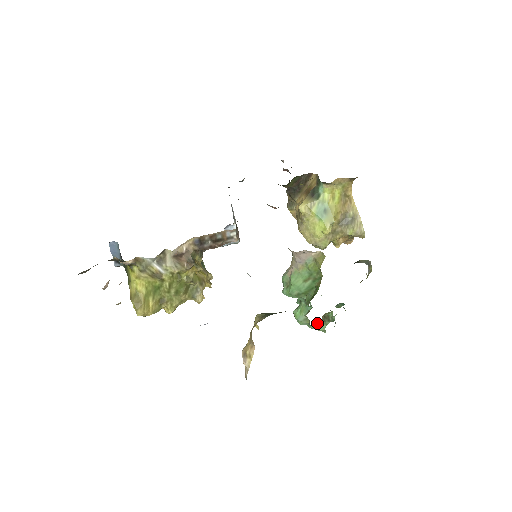
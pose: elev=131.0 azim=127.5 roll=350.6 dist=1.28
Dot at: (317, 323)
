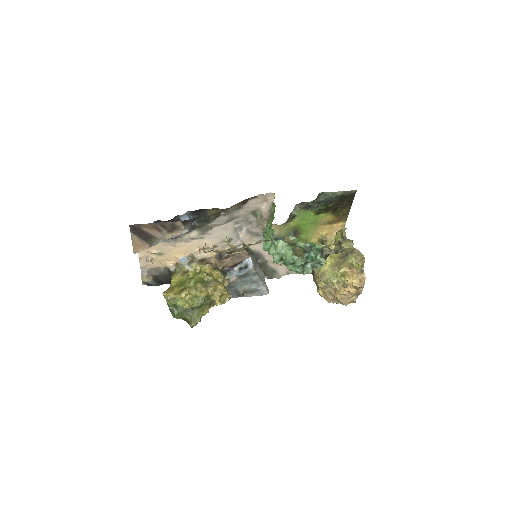
Dot at: (280, 241)
